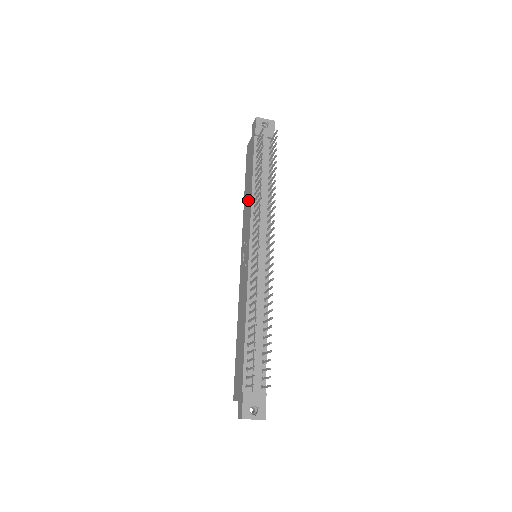
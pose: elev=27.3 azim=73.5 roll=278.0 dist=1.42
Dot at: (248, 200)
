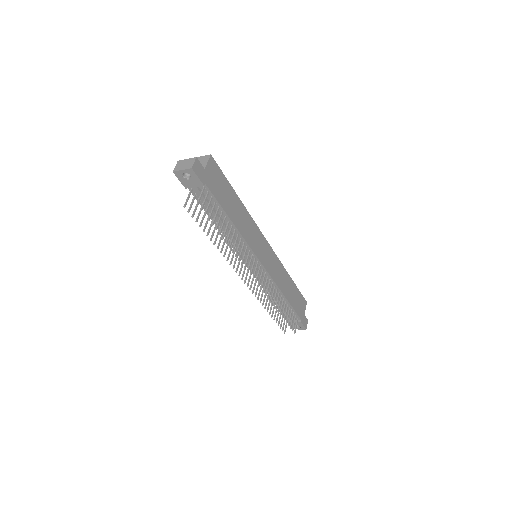
Dot at: occluded
